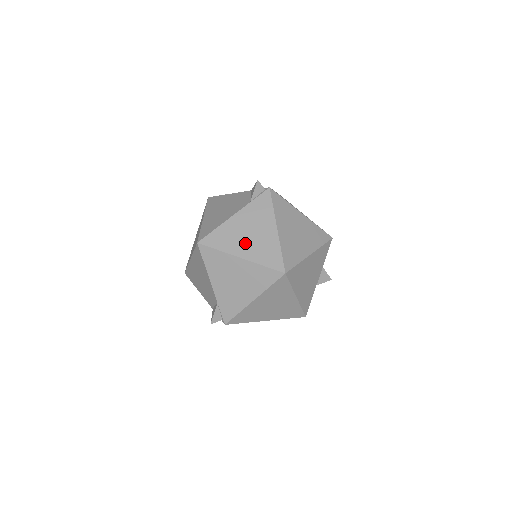
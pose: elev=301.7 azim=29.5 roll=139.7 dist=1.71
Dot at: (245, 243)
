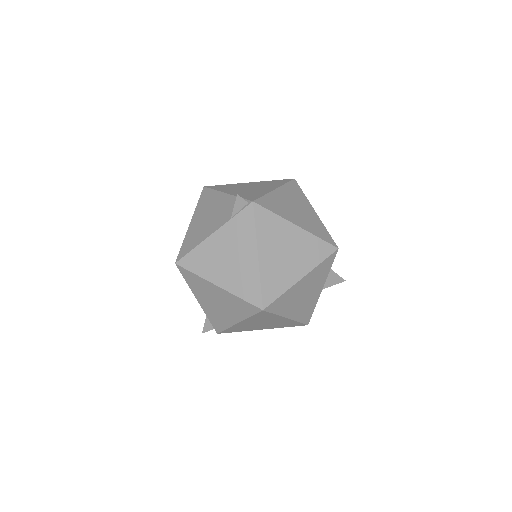
Dot at: (223, 269)
